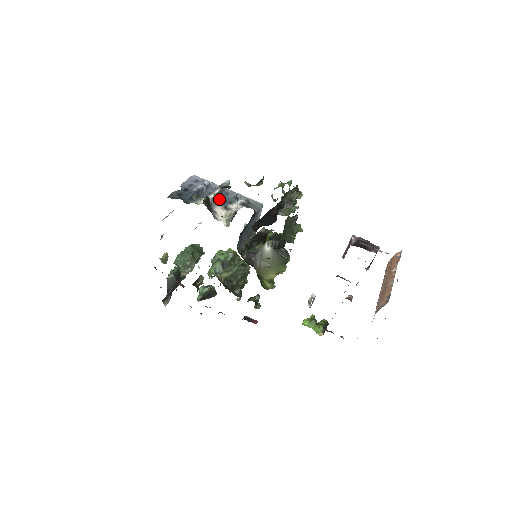
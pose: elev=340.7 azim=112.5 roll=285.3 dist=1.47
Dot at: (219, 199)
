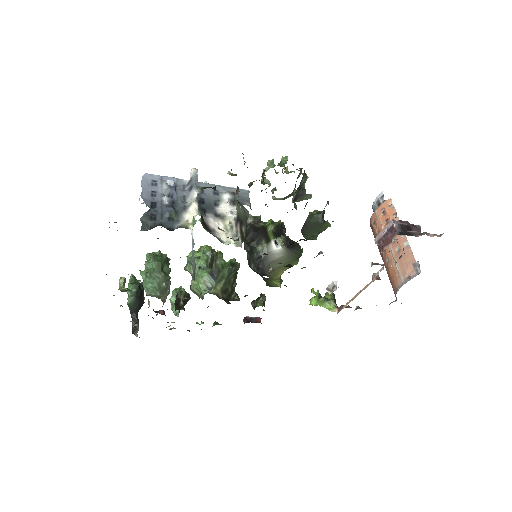
Dot at: (200, 204)
